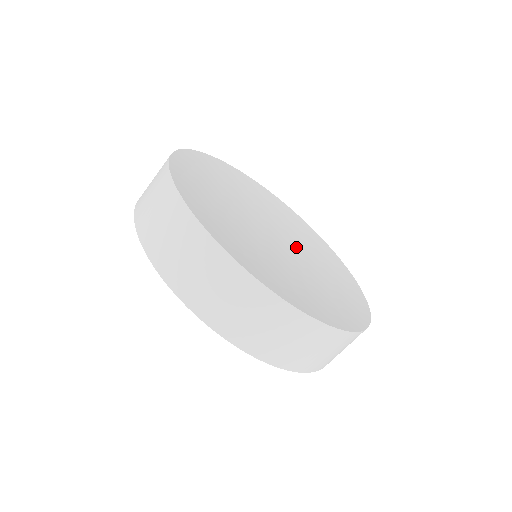
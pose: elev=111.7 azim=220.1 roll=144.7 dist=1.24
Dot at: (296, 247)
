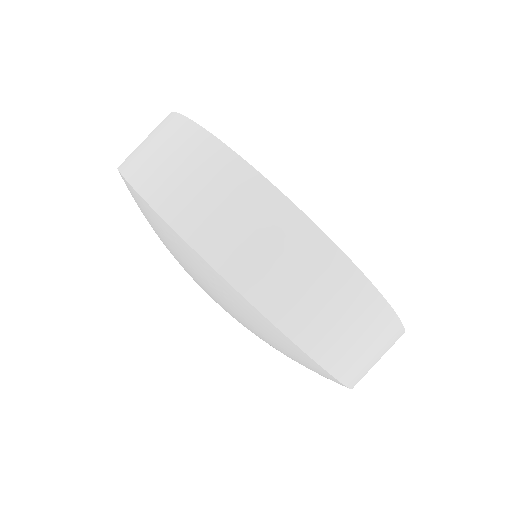
Dot at: occluded
